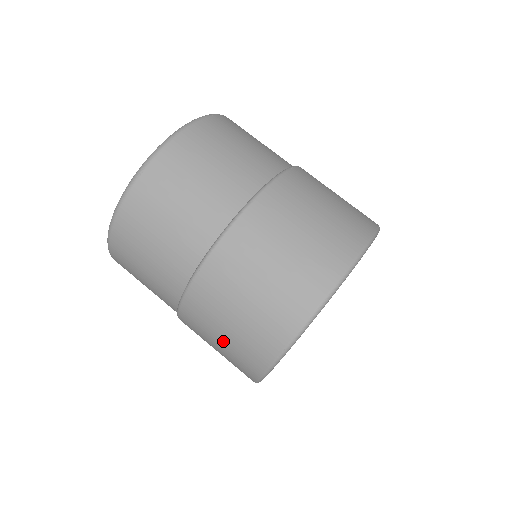
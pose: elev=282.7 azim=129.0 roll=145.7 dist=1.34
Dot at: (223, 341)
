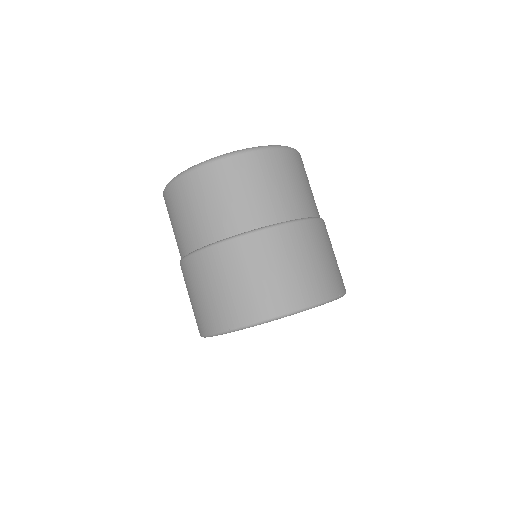
Dot at: (200, 297)
